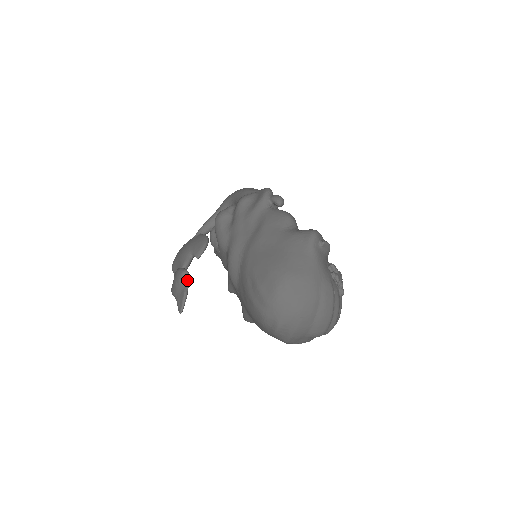
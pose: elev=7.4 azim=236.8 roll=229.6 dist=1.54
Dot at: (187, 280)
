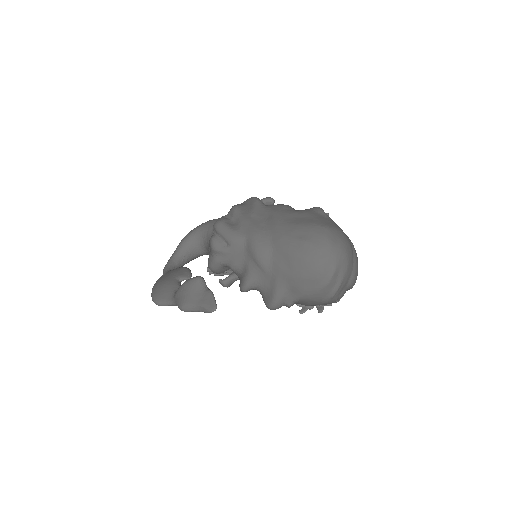
Dot at: (205, 283)
